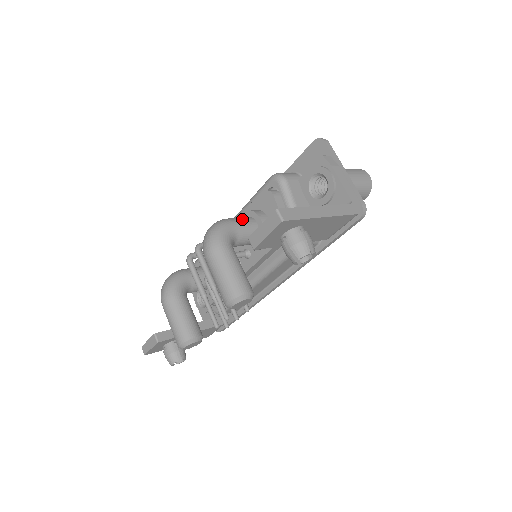
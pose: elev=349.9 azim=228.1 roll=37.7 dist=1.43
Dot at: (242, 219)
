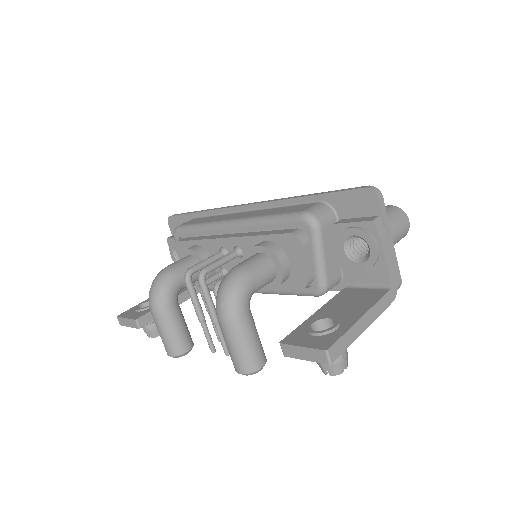
Dot at: (261, 267)
